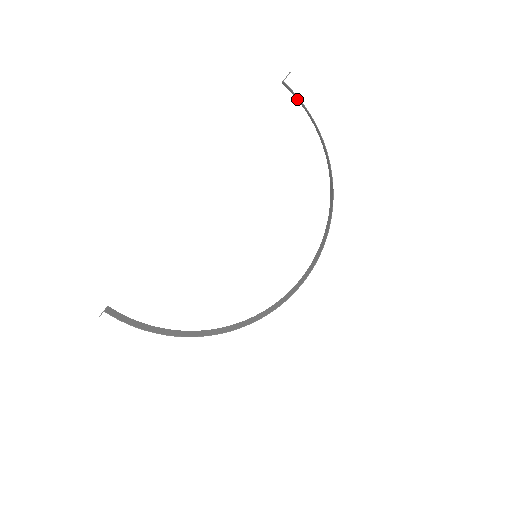
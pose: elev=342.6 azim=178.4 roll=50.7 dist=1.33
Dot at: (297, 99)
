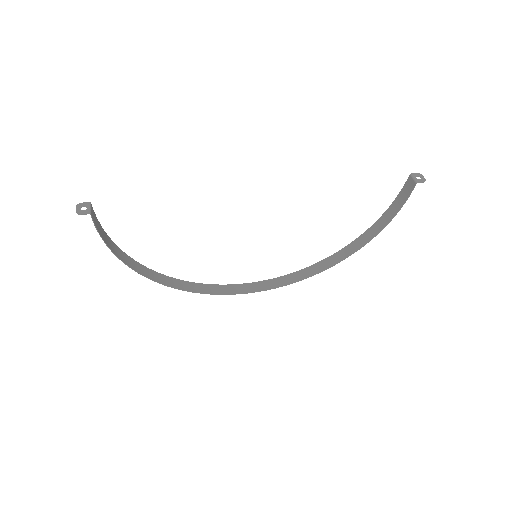
Dot at: (402, 191)
